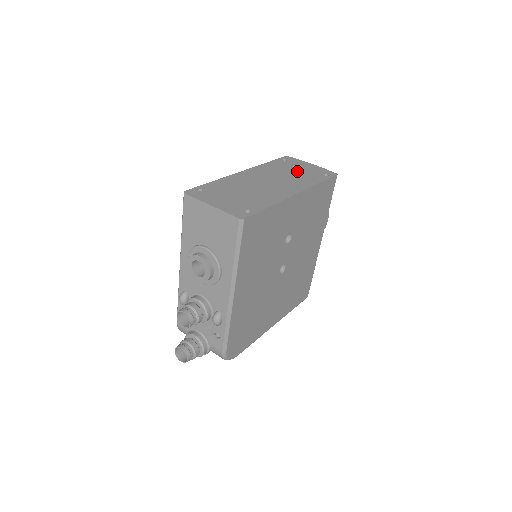
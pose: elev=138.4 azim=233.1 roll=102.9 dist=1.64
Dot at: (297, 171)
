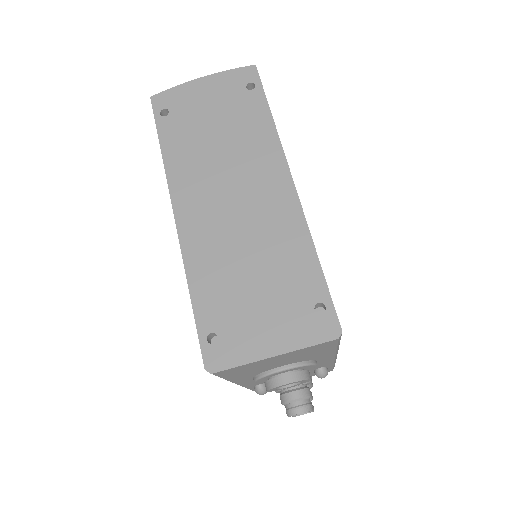
Dot at: (216, 123)
